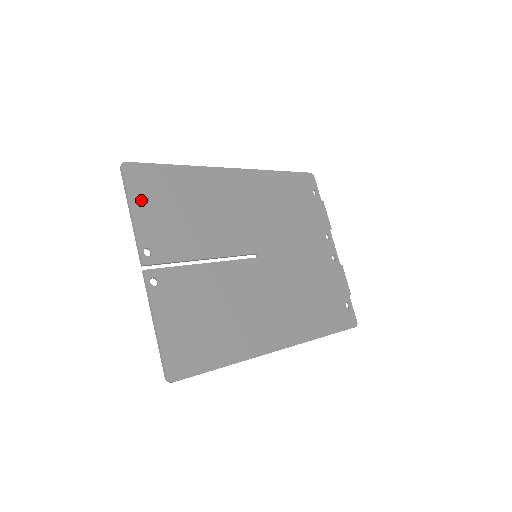
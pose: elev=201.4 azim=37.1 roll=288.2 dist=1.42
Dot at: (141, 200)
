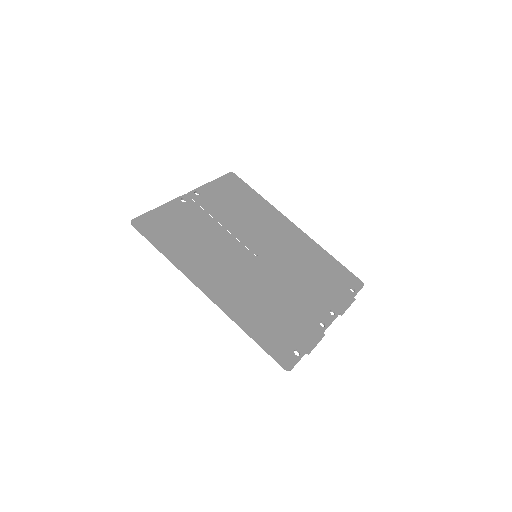
Dot at: (222, 184)
